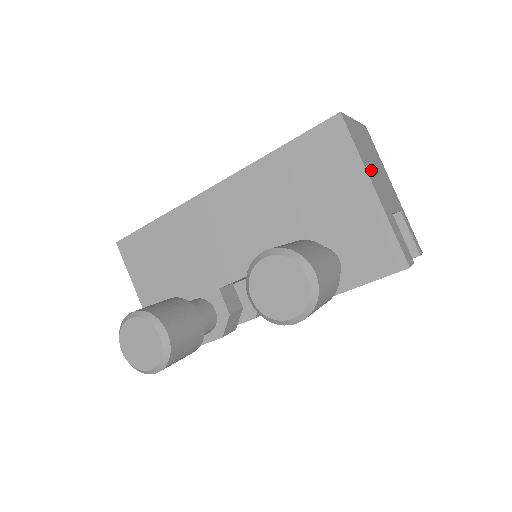
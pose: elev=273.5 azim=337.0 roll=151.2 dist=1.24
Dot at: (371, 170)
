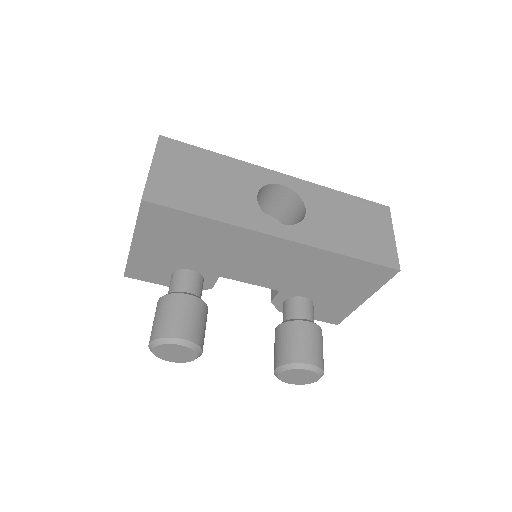
Dot at: occluded
